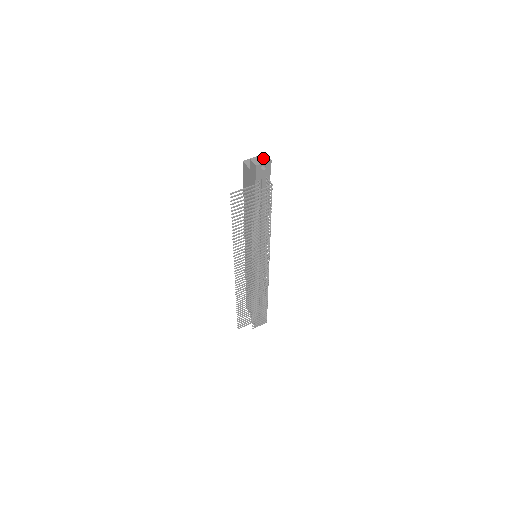
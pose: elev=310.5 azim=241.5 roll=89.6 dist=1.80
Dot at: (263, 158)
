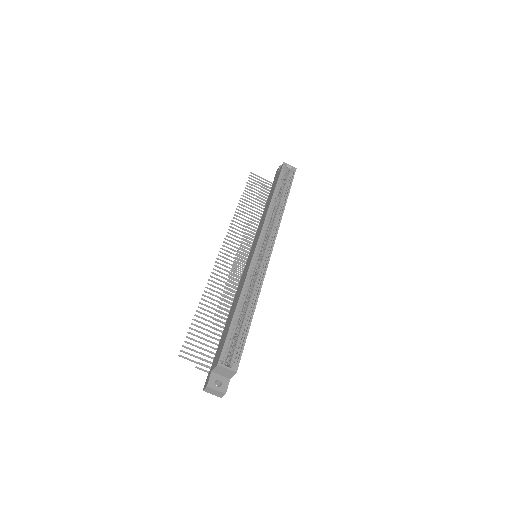
Dot at: (218, 394)
